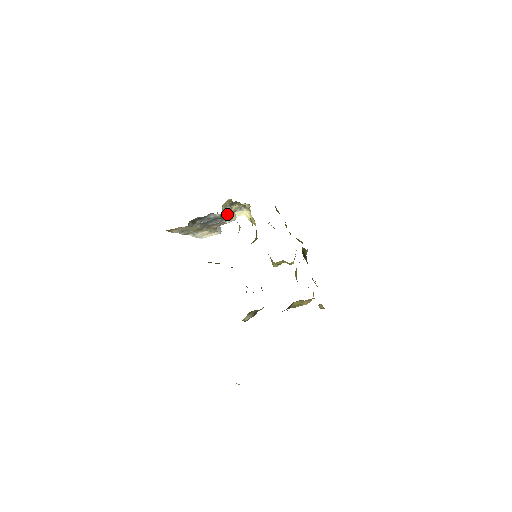
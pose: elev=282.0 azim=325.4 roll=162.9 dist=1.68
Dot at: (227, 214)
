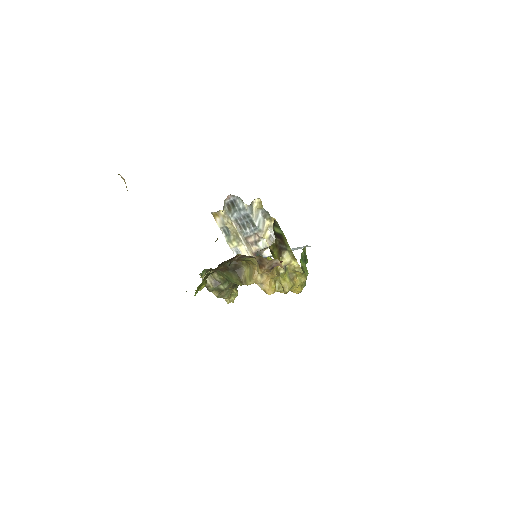
Dot at: (258, 222)
